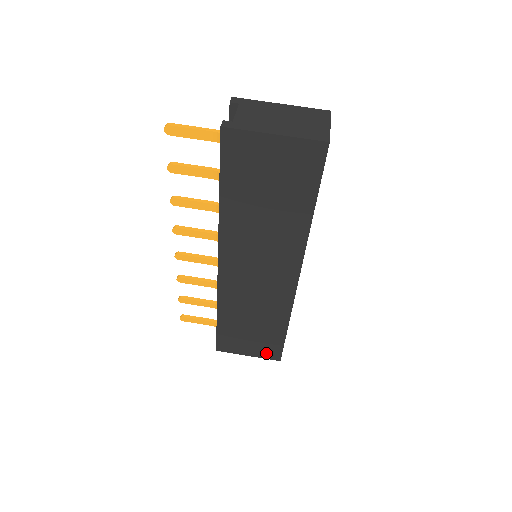
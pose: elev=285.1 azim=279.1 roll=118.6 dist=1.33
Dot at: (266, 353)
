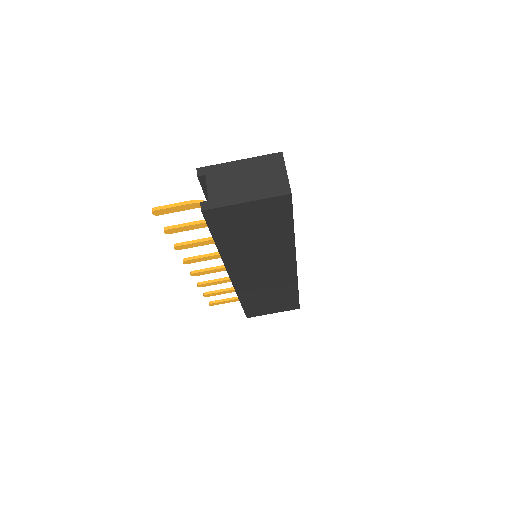
Dot at: (287, 308)
